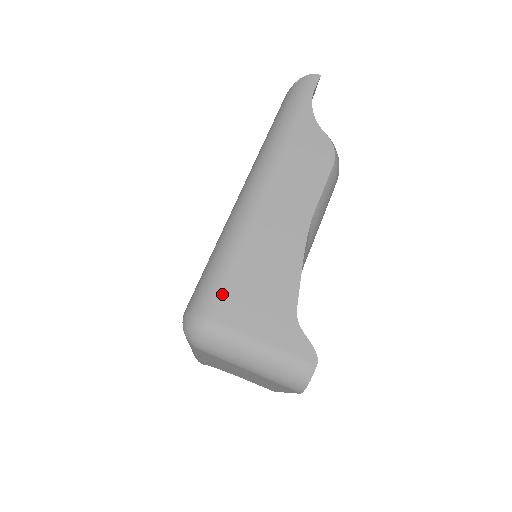
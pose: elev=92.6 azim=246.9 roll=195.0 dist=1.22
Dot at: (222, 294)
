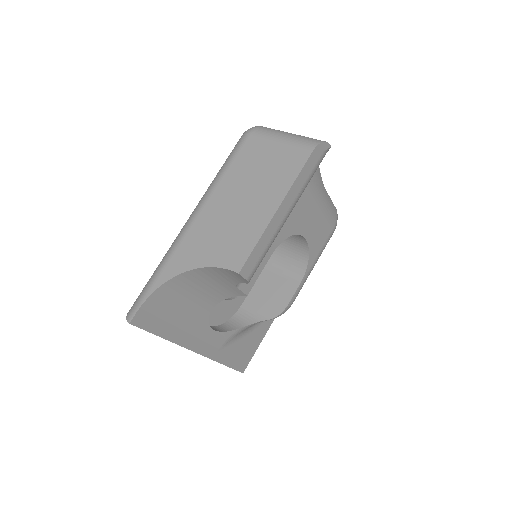
Dot at: occluded
